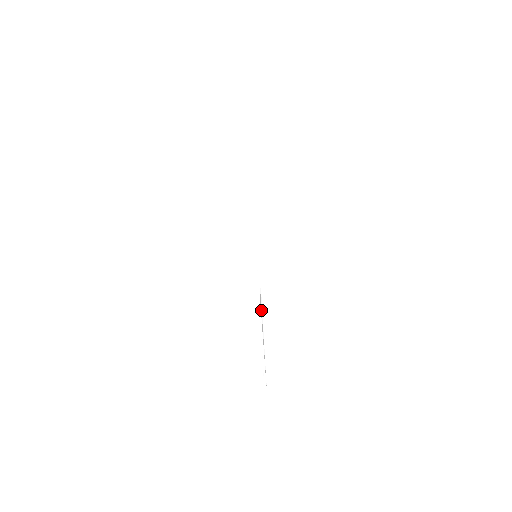
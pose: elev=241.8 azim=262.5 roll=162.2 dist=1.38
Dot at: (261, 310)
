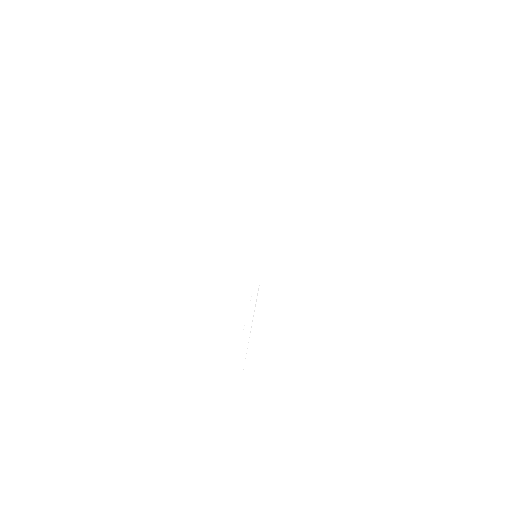
Dot at: occluded
